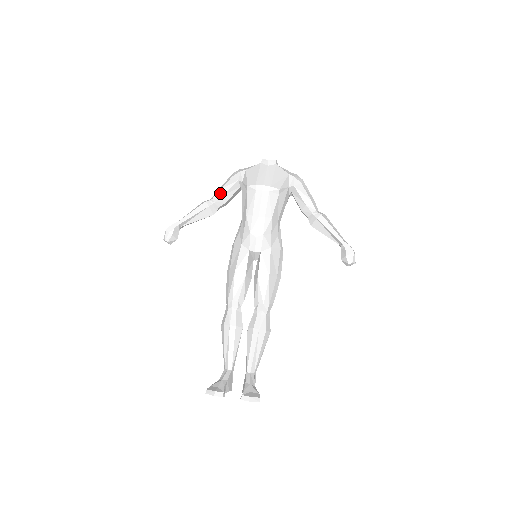
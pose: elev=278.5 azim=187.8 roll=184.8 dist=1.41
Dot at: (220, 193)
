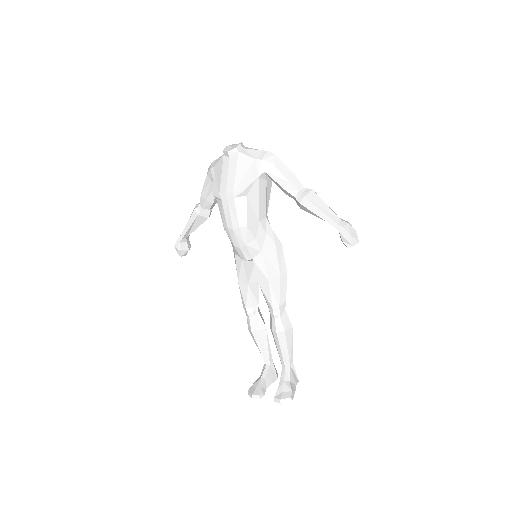
Dot at: (202, 197)
